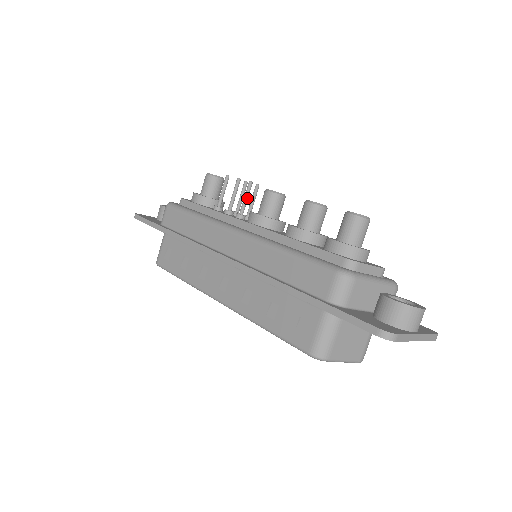
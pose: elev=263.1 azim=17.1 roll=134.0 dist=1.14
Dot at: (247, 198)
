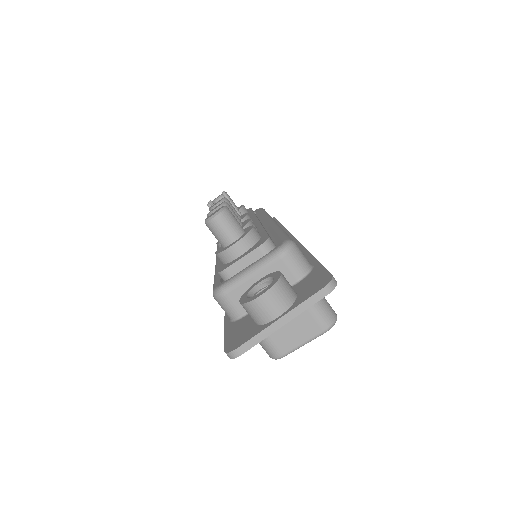
Dot at: occluded
